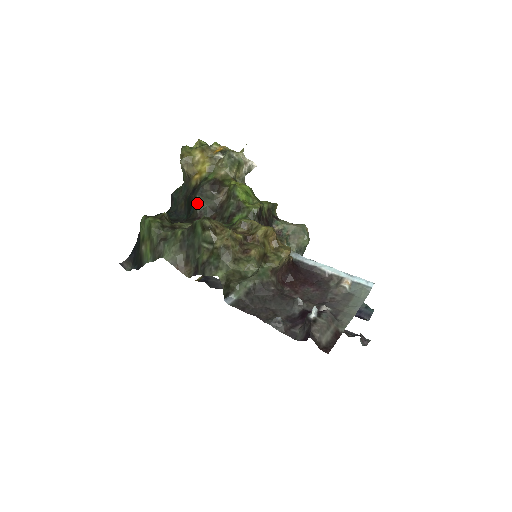
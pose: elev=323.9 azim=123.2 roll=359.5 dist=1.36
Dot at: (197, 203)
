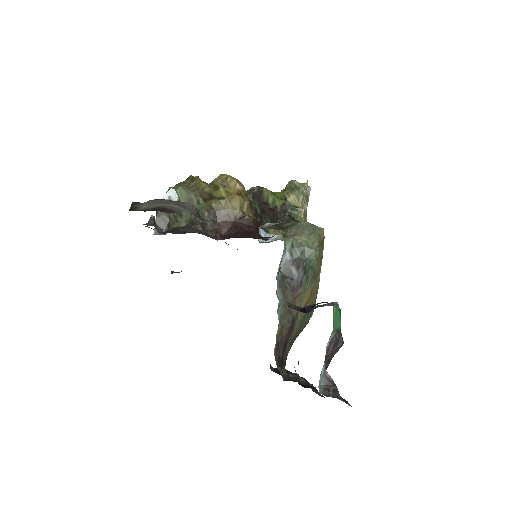
Dot at: occluded
